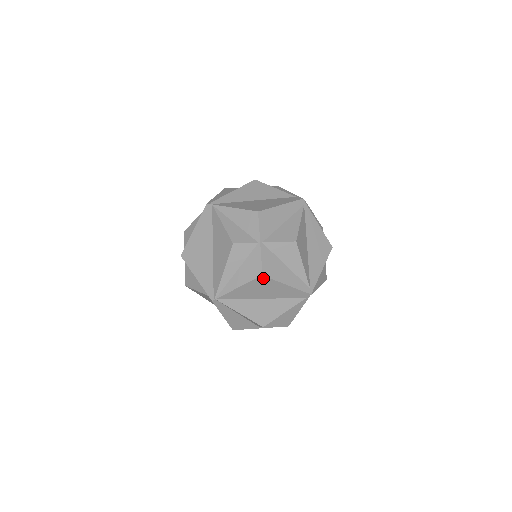
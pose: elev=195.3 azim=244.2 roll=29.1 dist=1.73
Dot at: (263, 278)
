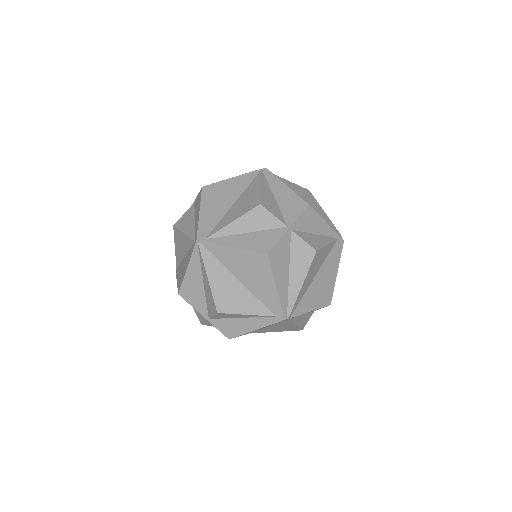
Dot at: occluded
